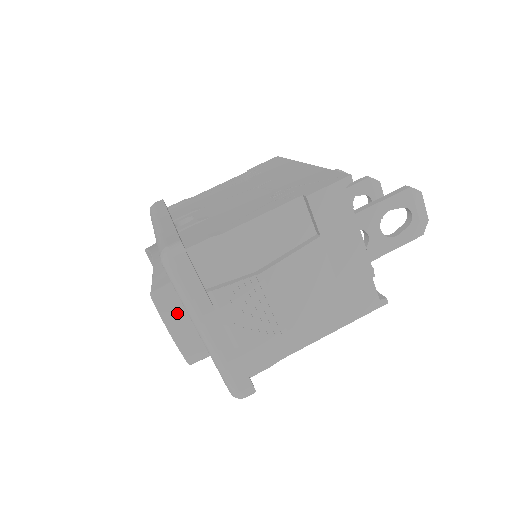
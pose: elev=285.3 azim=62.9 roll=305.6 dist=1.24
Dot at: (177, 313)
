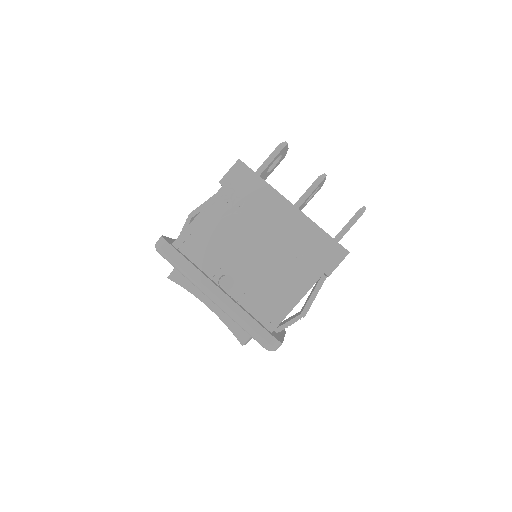
Dot at: occluded
